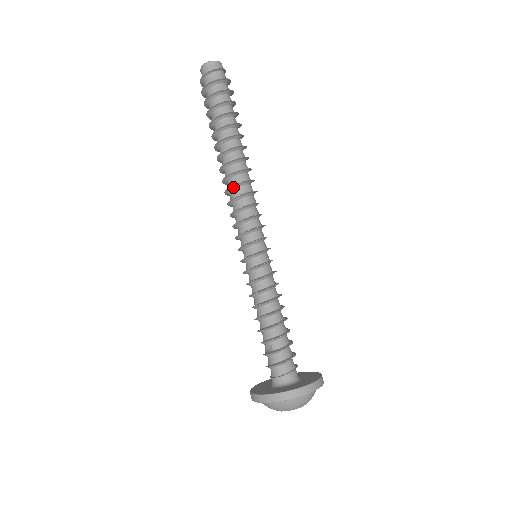
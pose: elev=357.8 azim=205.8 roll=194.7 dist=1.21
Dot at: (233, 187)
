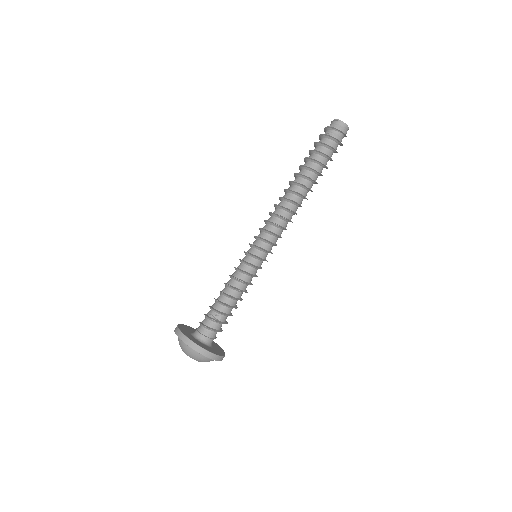
Dot at: (290, 211)
